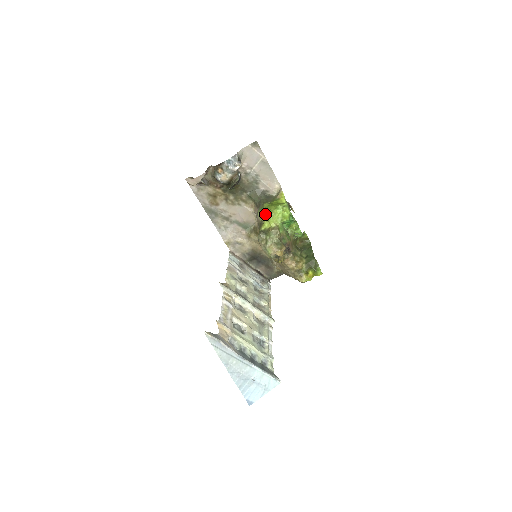
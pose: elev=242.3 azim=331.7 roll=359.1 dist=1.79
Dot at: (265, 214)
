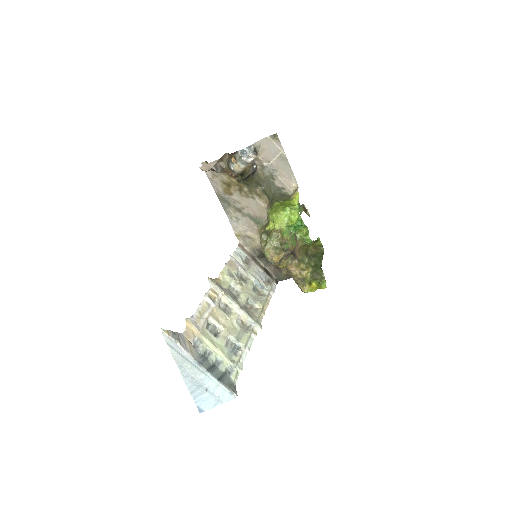
Dot at: (271, 214)
